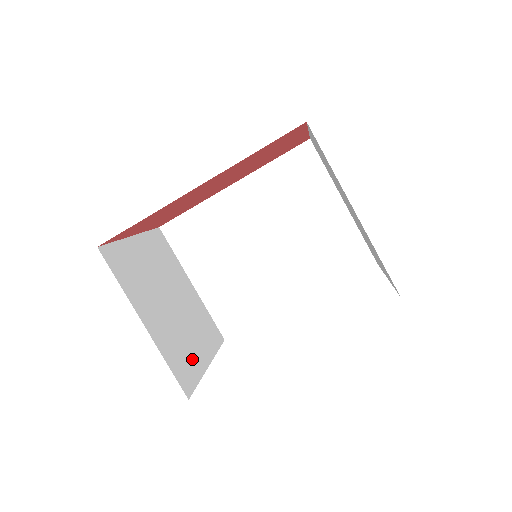
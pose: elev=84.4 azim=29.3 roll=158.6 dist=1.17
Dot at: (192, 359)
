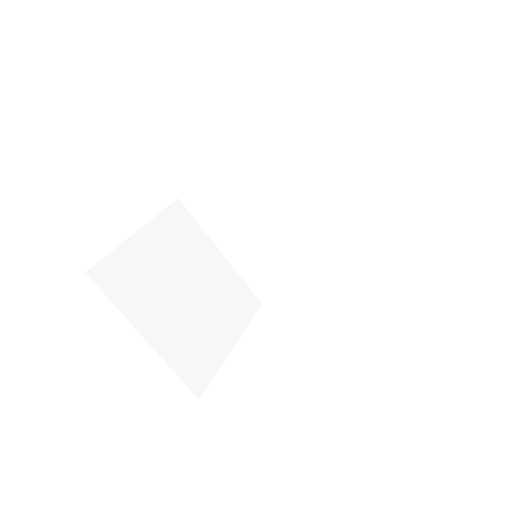
Dot at: (209, 349)
